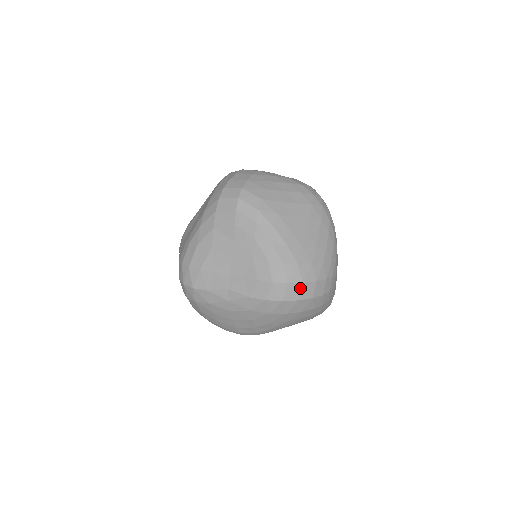
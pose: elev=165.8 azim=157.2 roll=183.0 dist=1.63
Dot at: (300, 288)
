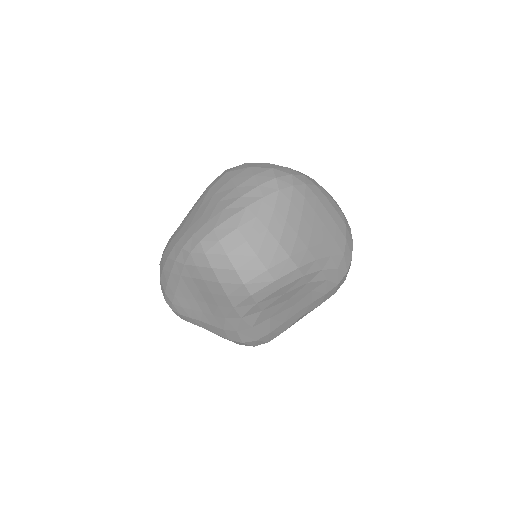
Dot at: occluded
